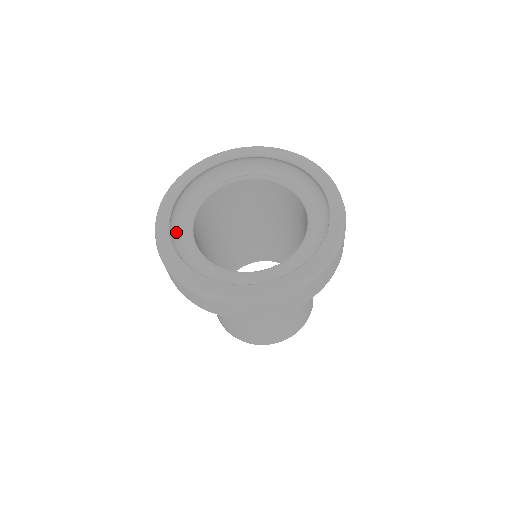
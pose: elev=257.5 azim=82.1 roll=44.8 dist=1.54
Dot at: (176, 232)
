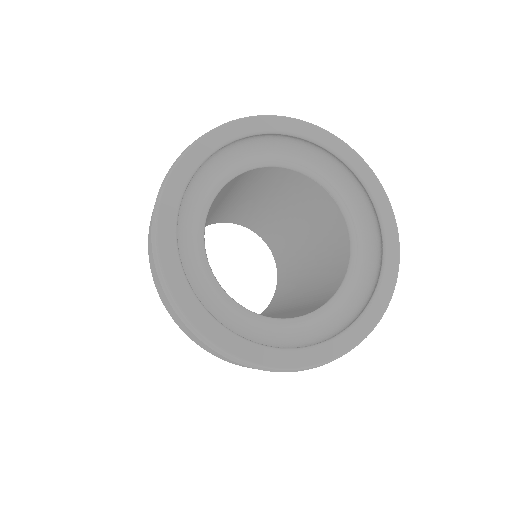
Dot at: (181, 214)
